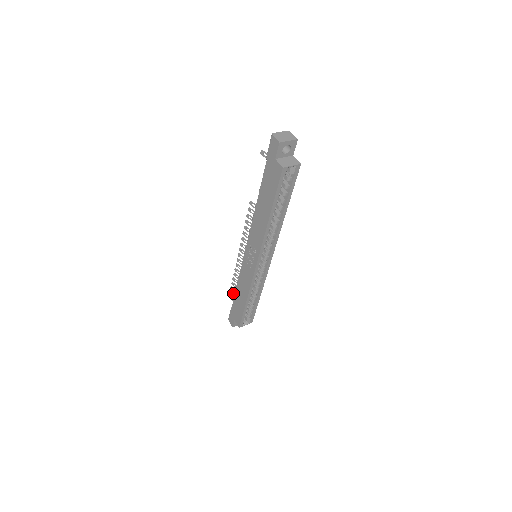
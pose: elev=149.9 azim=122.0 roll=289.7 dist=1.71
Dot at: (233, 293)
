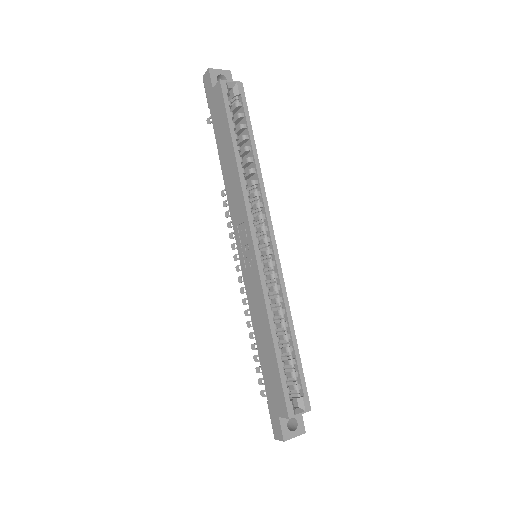
Dot at: occluded
